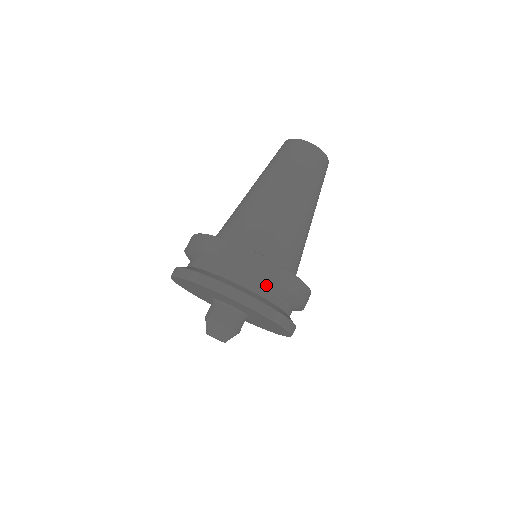
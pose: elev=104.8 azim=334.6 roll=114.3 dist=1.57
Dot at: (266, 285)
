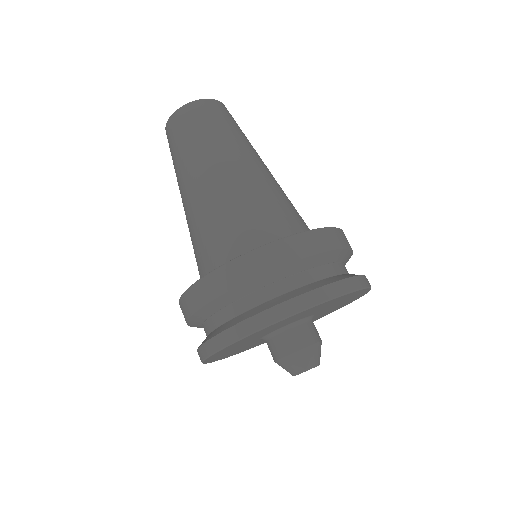
Dot at: (274, 279)
